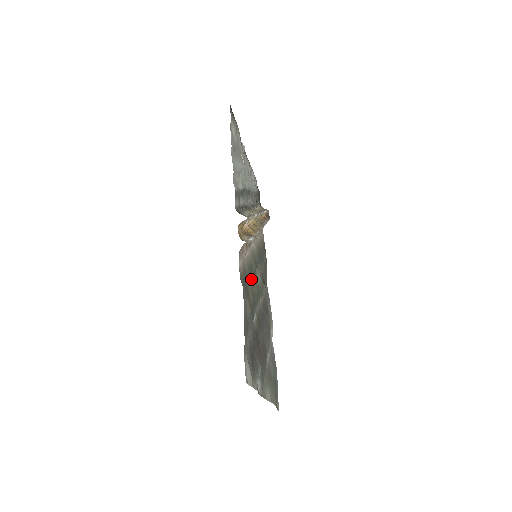
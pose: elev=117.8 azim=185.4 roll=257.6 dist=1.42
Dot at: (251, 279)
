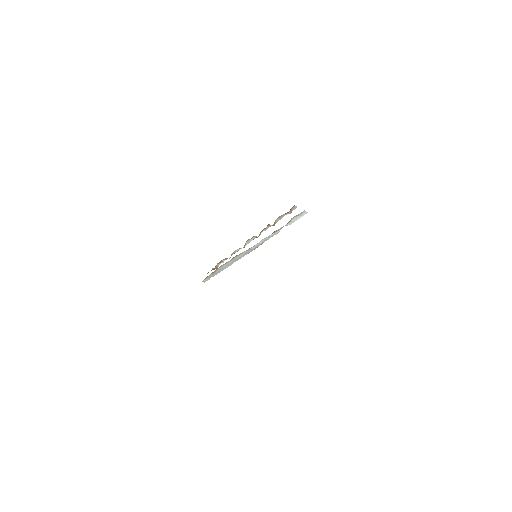
Dot at: occluded
